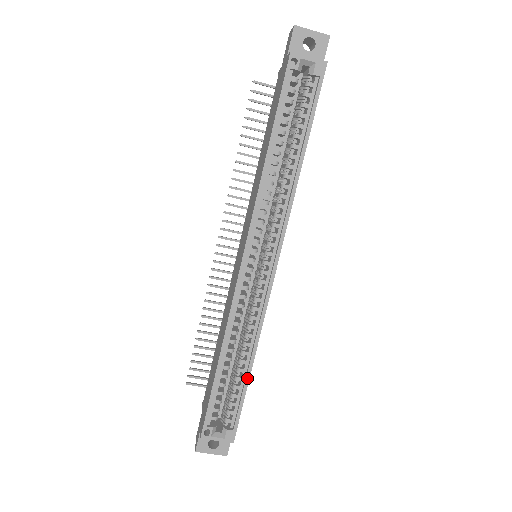
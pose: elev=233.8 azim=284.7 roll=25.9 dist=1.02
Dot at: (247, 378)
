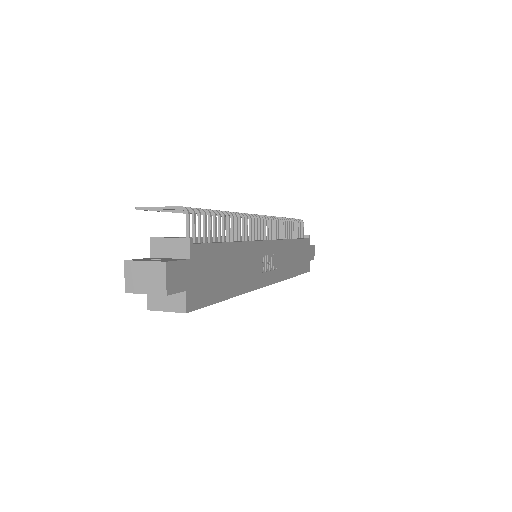
Dot at: occluded
